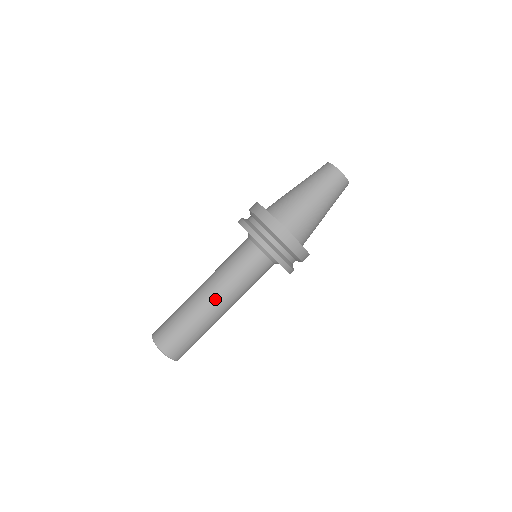
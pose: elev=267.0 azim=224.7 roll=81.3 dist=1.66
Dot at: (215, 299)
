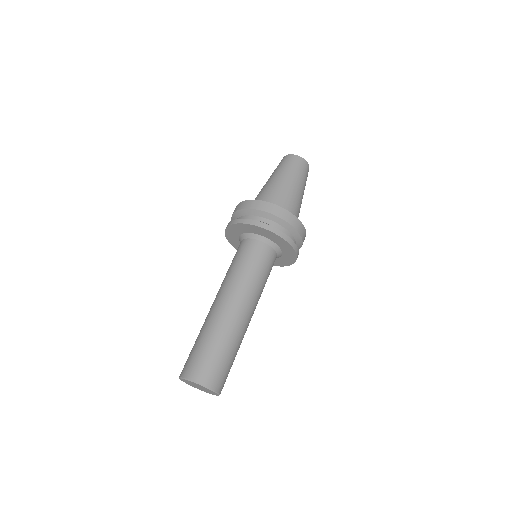
Dot at: (227, 300)
